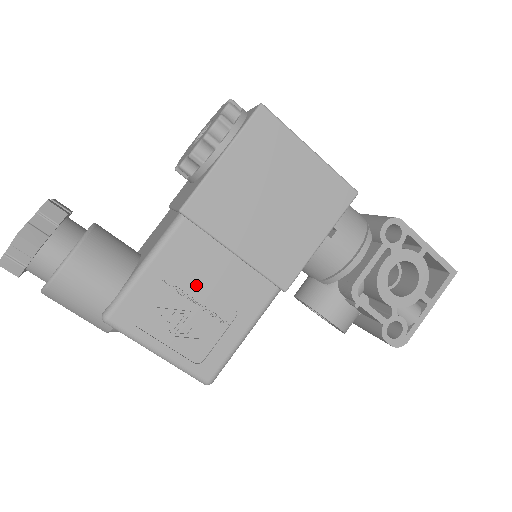
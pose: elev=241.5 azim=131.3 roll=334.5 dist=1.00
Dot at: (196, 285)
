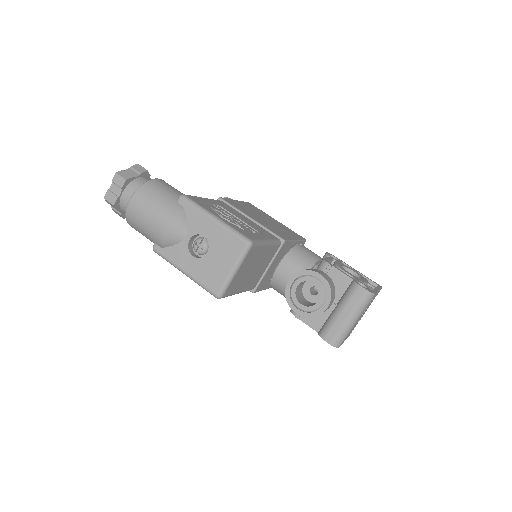
Dot at: (232, 215)
